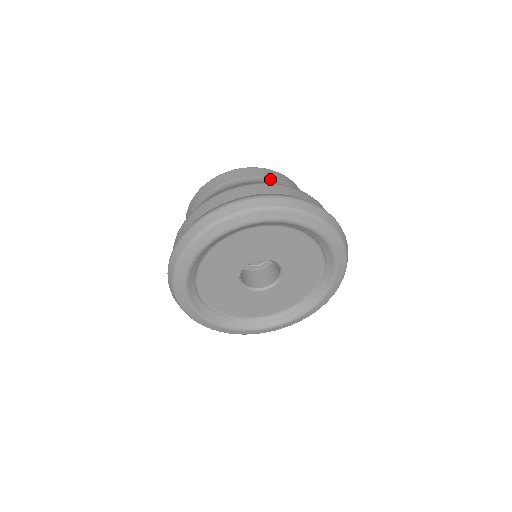
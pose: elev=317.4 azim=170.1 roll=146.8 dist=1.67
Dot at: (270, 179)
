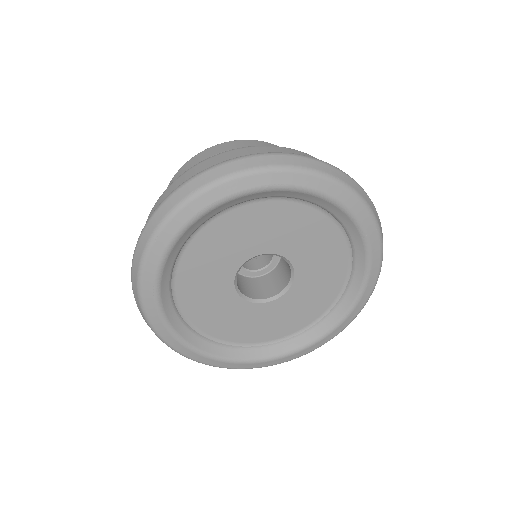
Dot at: occluded
